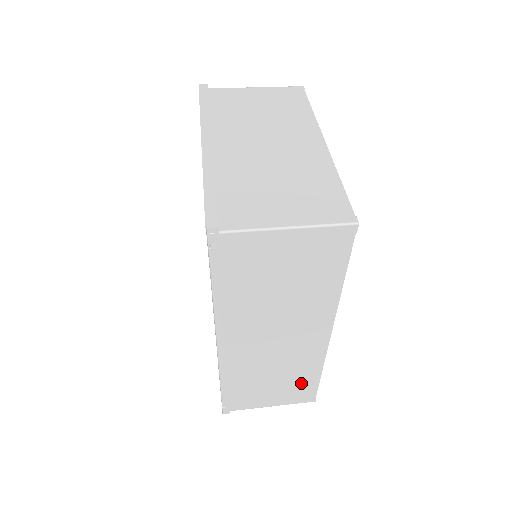
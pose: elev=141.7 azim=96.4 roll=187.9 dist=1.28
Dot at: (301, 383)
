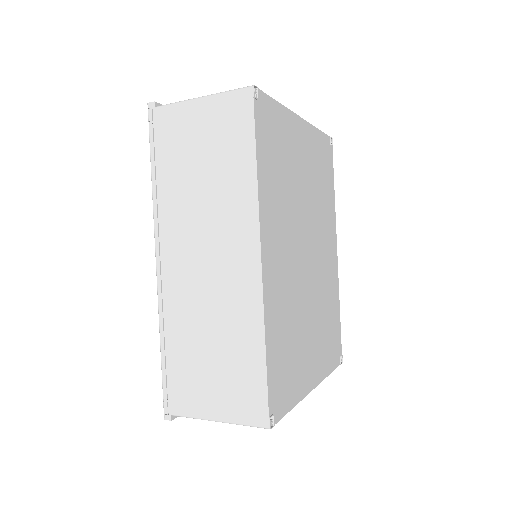
Dot at: (244, 368)
